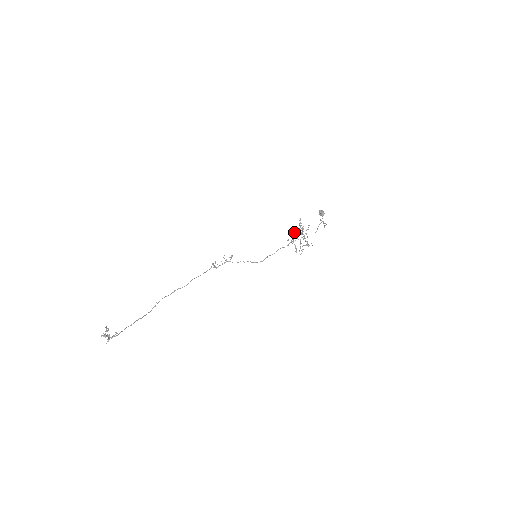
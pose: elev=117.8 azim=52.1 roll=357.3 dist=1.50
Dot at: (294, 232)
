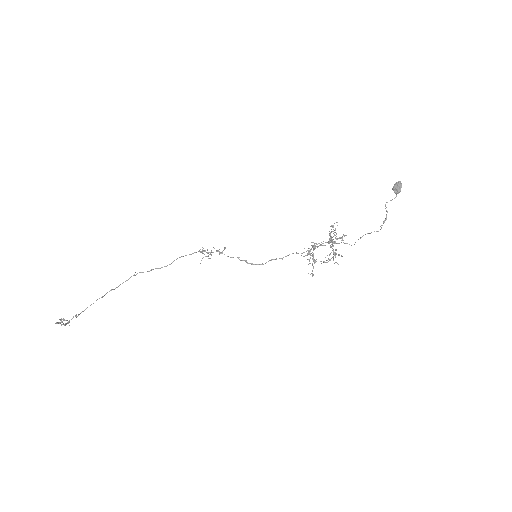
Dot at: (313, 246)
